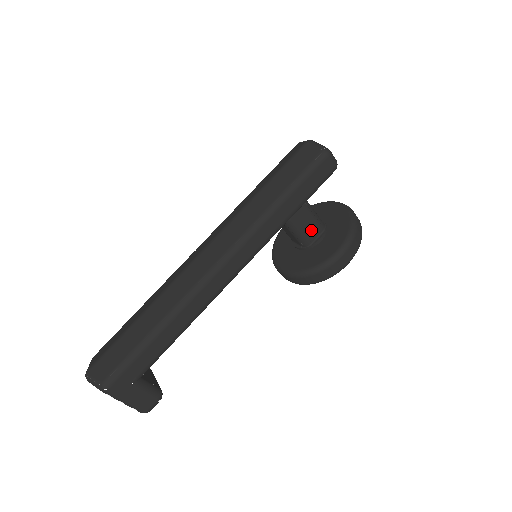
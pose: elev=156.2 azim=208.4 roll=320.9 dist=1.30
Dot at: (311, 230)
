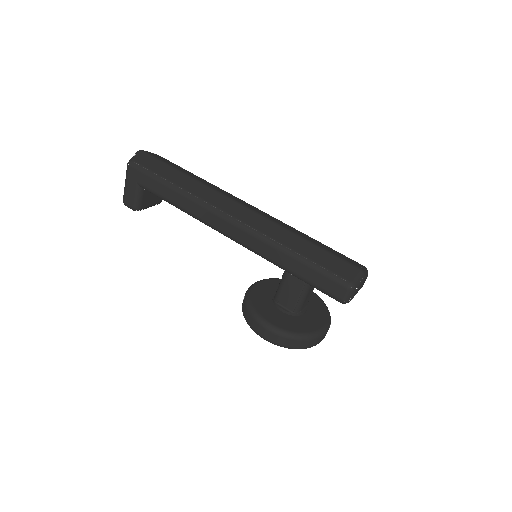
Dot at: (287, 298)
